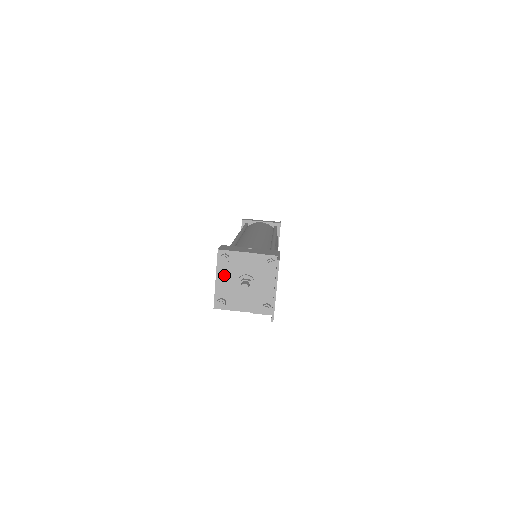
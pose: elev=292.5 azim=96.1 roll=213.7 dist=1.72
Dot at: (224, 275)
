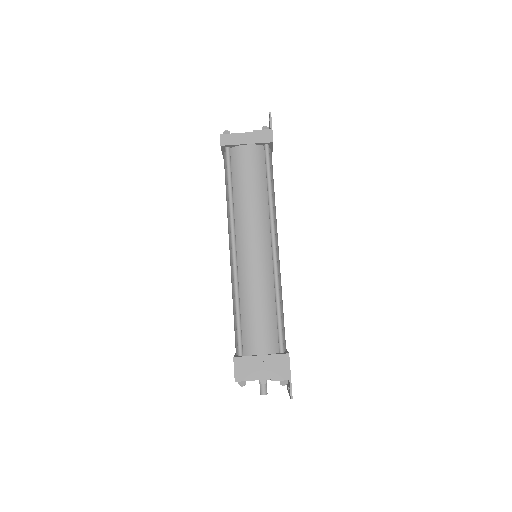
Dot at: occluded
